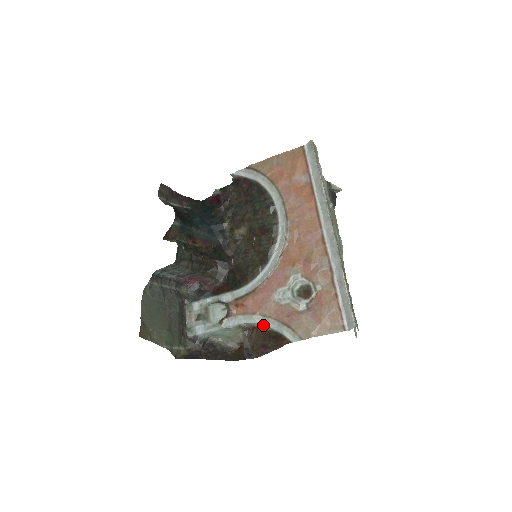
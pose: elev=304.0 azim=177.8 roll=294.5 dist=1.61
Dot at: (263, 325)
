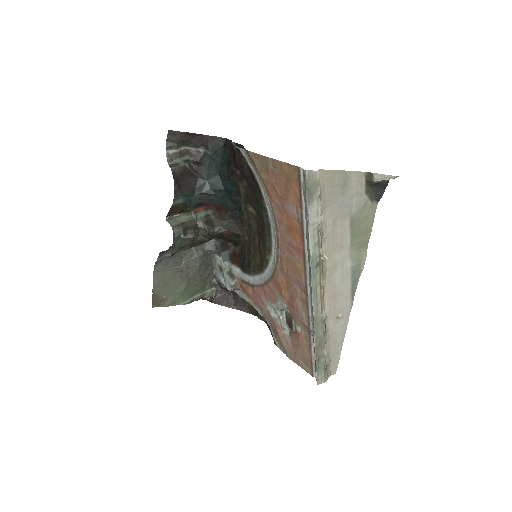
Dot at: occluded
